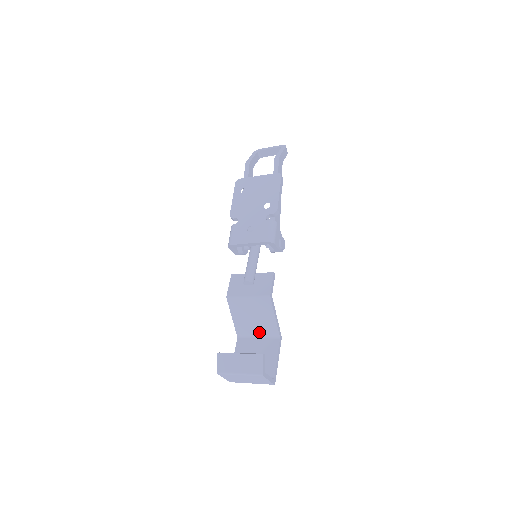
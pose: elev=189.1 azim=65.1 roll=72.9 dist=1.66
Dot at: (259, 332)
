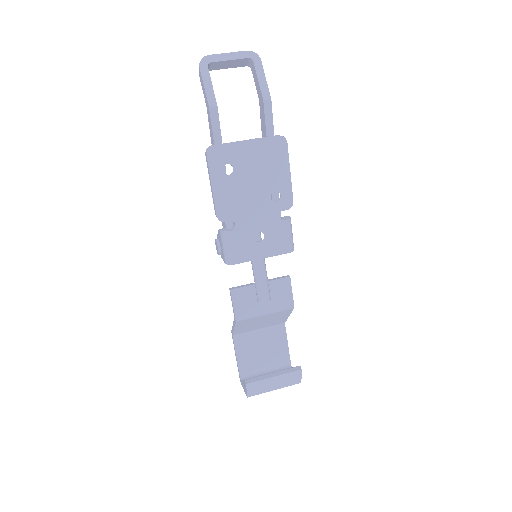
Dot at: (262, 327)
